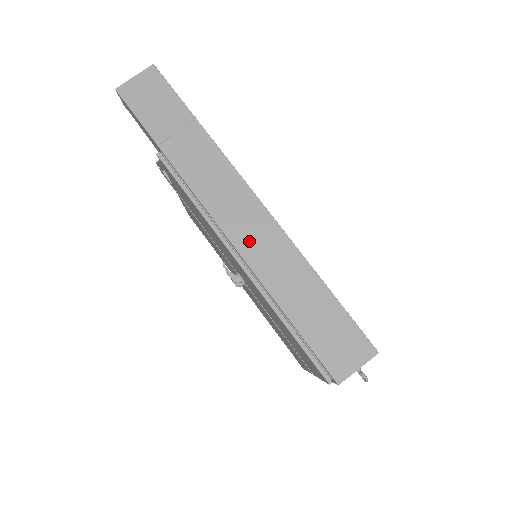
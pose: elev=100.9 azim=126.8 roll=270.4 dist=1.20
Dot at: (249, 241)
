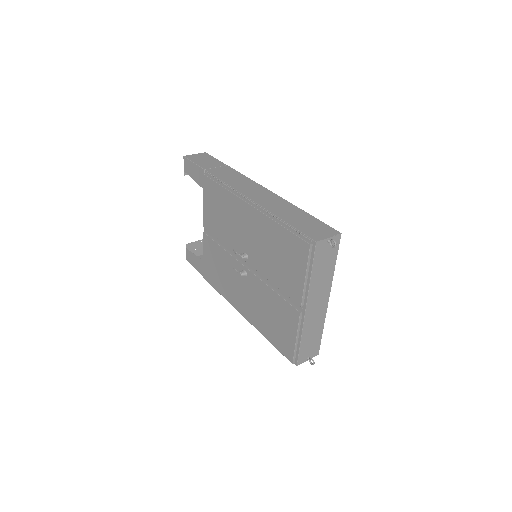
Dot at: (256, 196)
